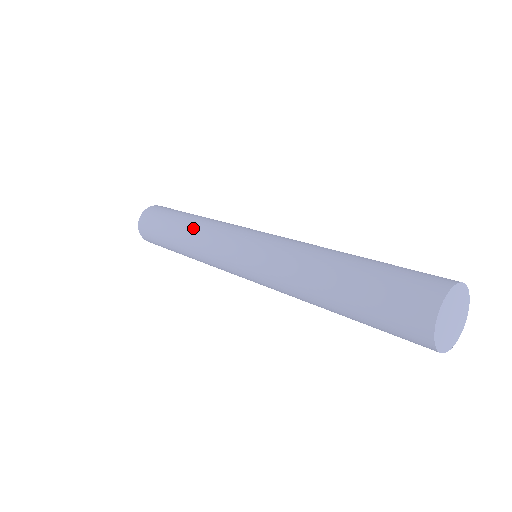
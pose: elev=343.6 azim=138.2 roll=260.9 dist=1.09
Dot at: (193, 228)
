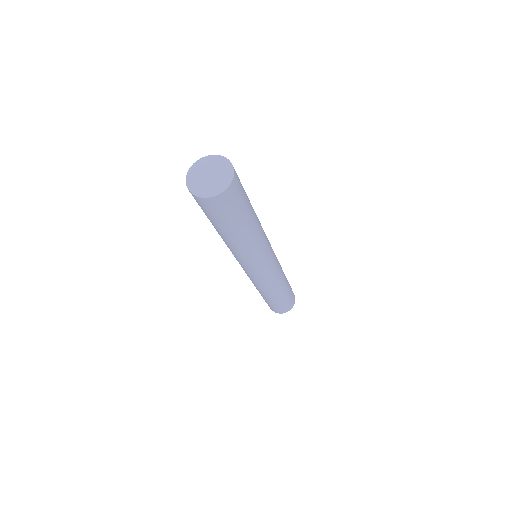
Dot at: occluded
